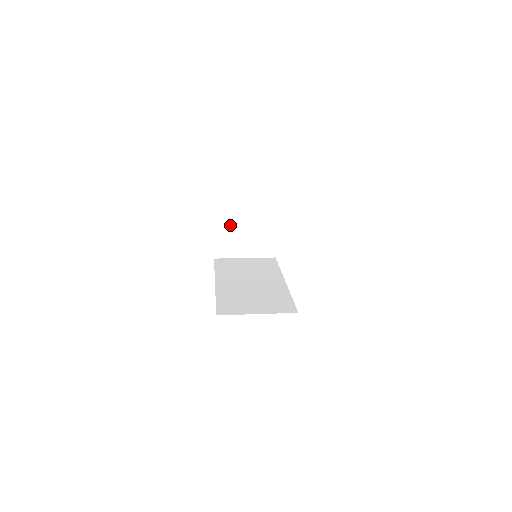
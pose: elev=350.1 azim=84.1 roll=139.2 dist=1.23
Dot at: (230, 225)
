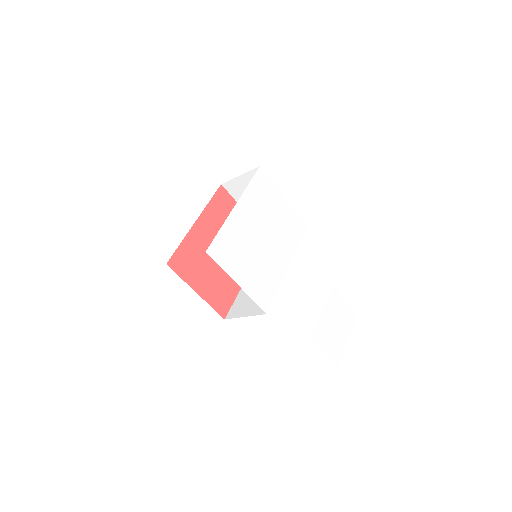
Dot at: occluded
